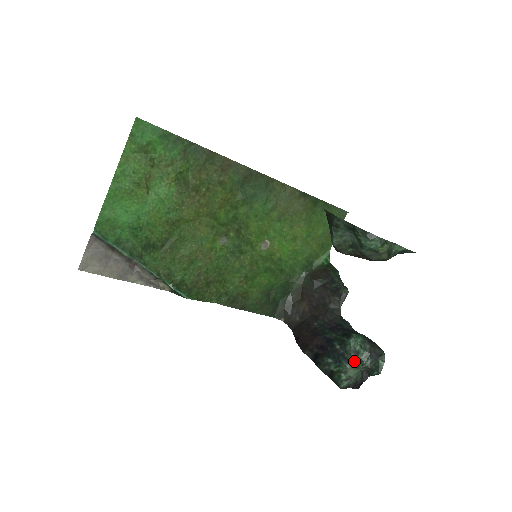
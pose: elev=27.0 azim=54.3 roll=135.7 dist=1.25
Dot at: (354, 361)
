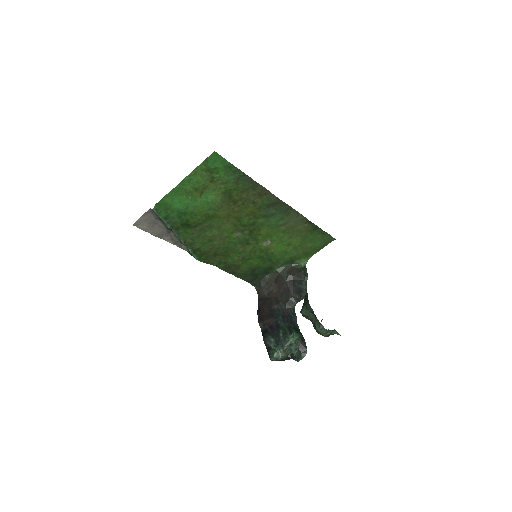
Dot at: (286, 349)
